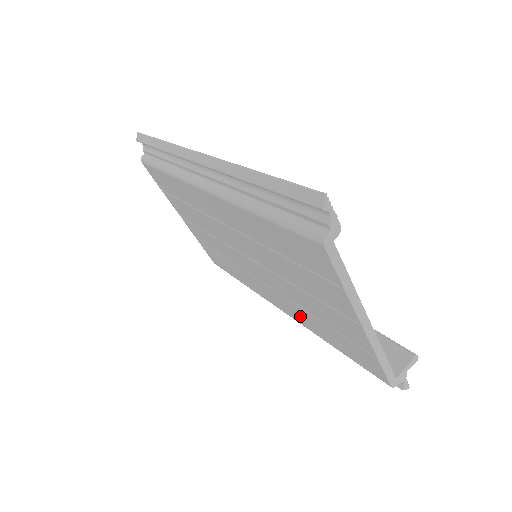
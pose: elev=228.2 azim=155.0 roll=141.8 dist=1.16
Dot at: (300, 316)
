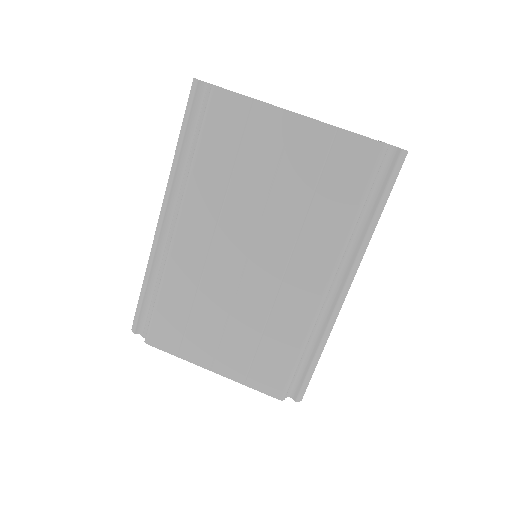
Dot at: (321, 240)
